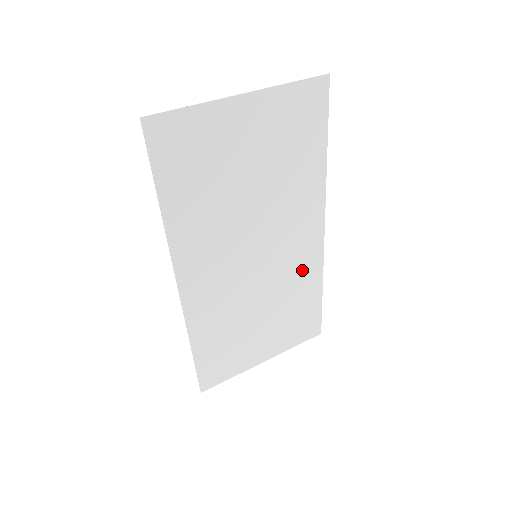
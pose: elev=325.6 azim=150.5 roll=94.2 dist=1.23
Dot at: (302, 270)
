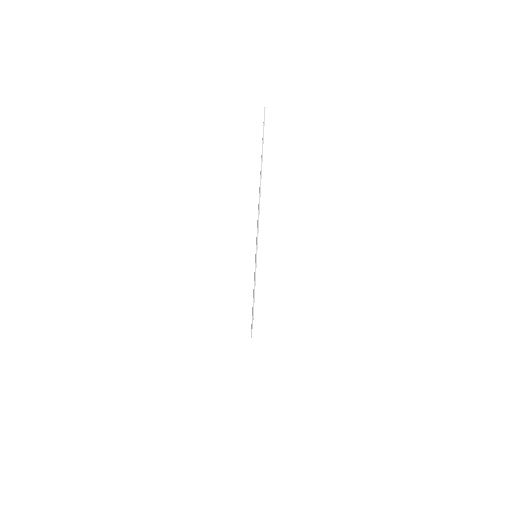
Dot at: occluded
